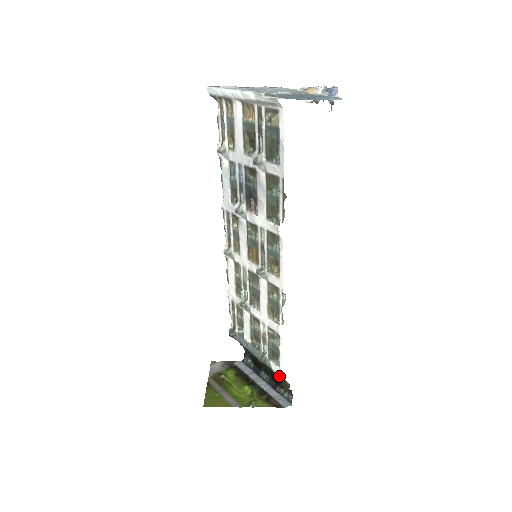
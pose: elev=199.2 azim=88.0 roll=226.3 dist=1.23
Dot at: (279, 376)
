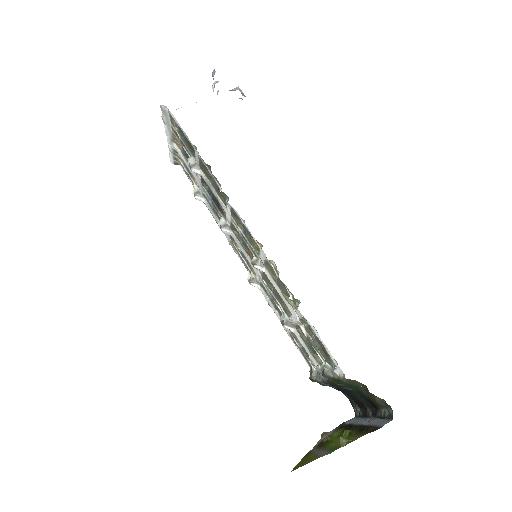
Dot at: (343, 378)
